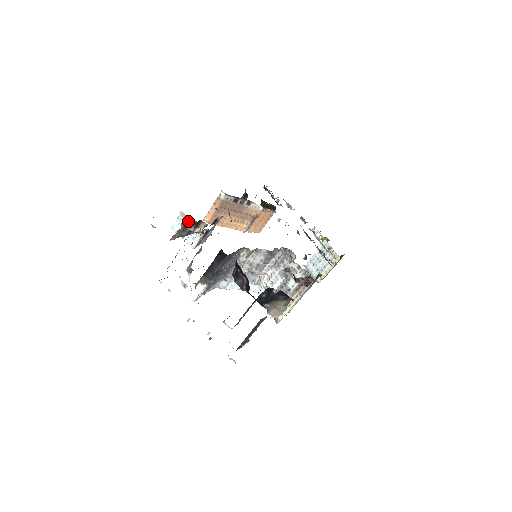
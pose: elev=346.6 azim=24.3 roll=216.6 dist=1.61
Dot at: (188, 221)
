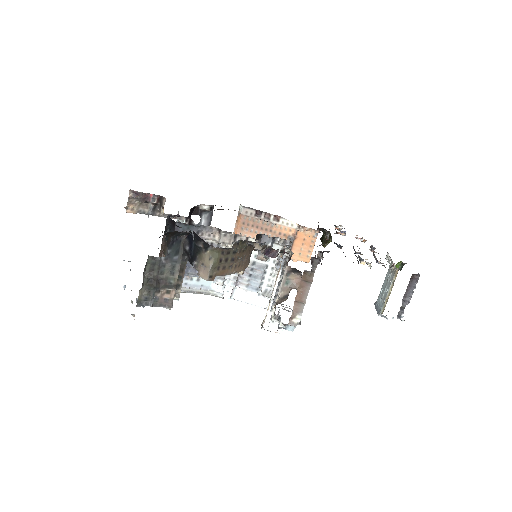
Dot at: occluded
